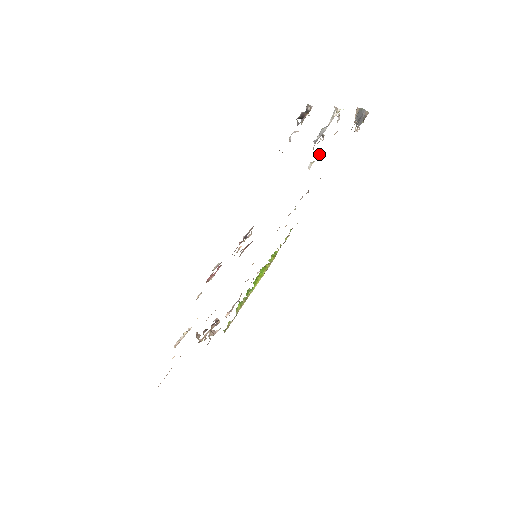
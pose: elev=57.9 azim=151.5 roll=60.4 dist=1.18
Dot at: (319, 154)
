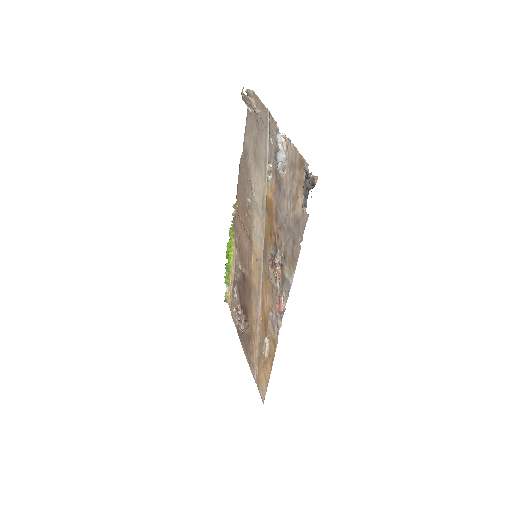
Dot at: (272, 166)
